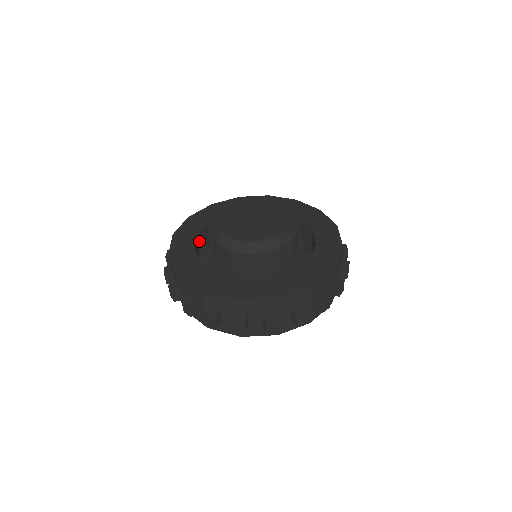
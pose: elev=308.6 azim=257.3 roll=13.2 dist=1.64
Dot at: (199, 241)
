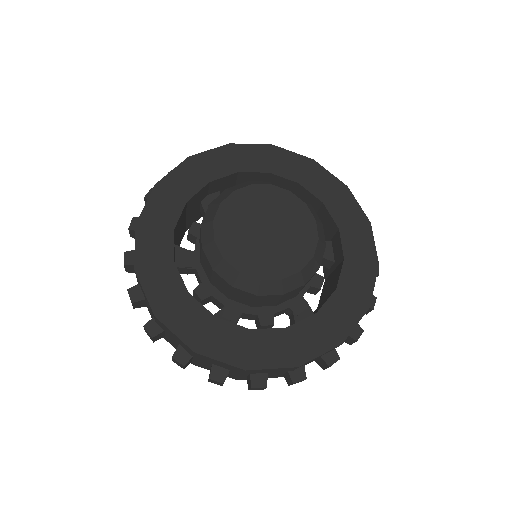
Dot at: (212, 186)
